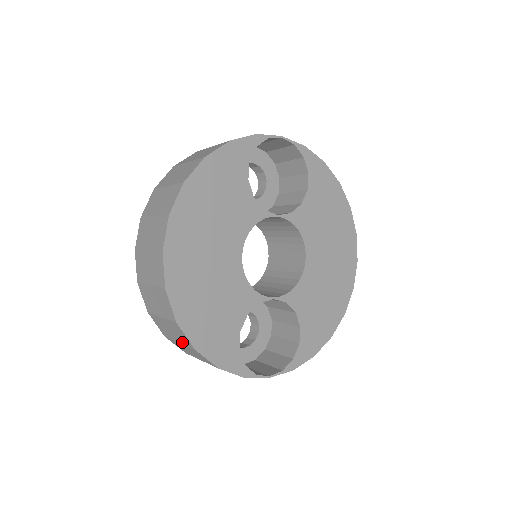
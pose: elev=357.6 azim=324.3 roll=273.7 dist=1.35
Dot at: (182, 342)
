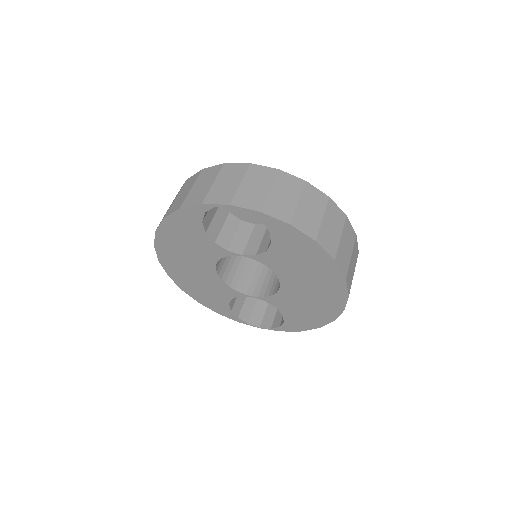
Dot at: occluded
